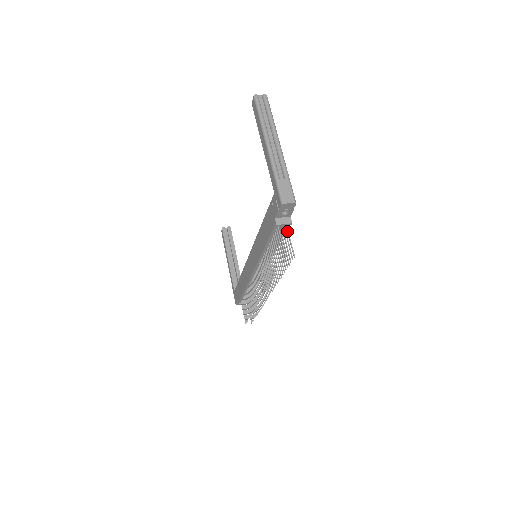
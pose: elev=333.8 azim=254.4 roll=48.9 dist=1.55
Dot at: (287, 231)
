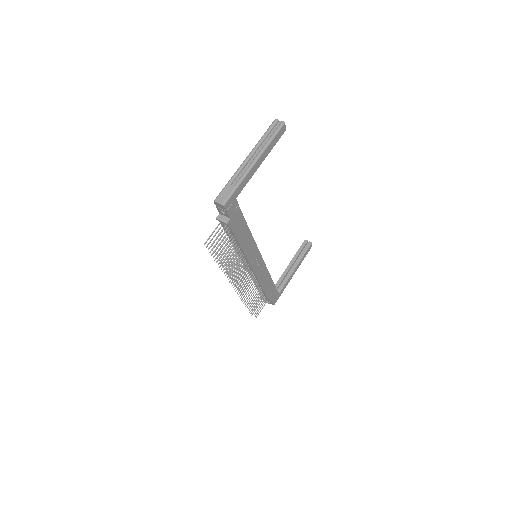
Dot at: (223, 228)
